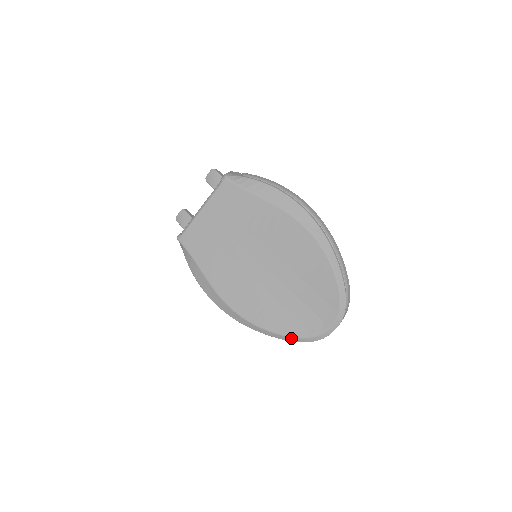
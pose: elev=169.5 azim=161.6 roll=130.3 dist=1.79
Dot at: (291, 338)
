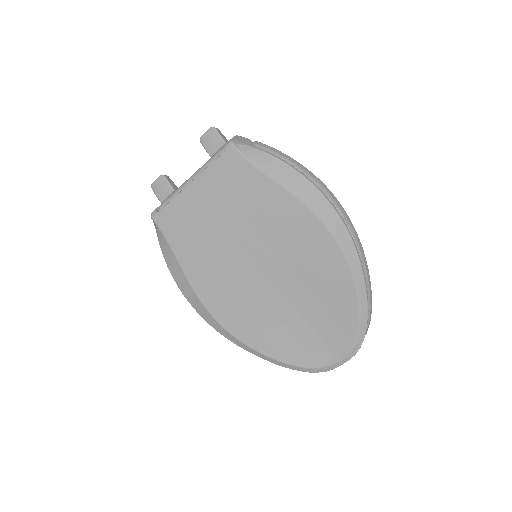
Dot at: (286, 364)
